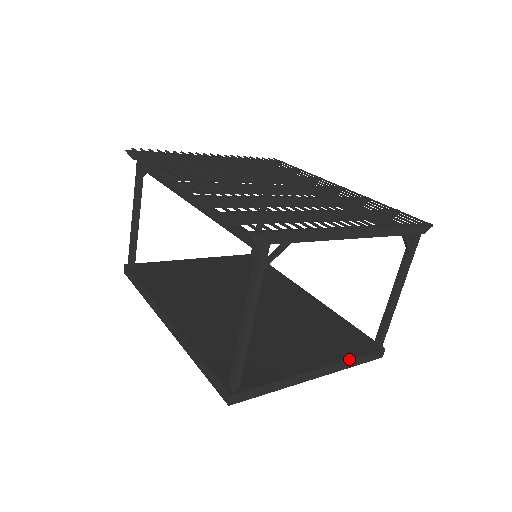
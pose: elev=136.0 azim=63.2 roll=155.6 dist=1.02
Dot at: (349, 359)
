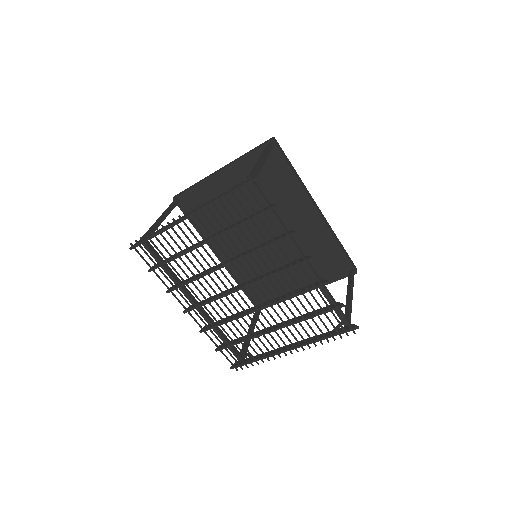
Dot at: occluded
